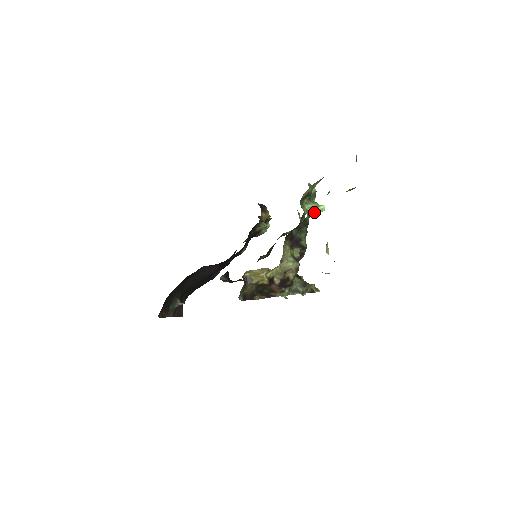
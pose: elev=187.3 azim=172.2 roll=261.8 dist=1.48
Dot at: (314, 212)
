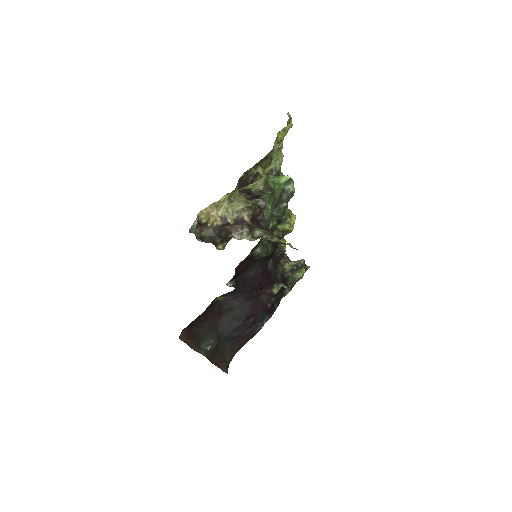
Dot at: (279, 181)
